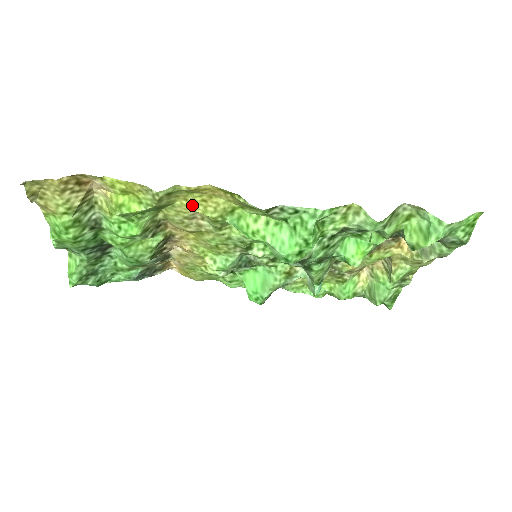
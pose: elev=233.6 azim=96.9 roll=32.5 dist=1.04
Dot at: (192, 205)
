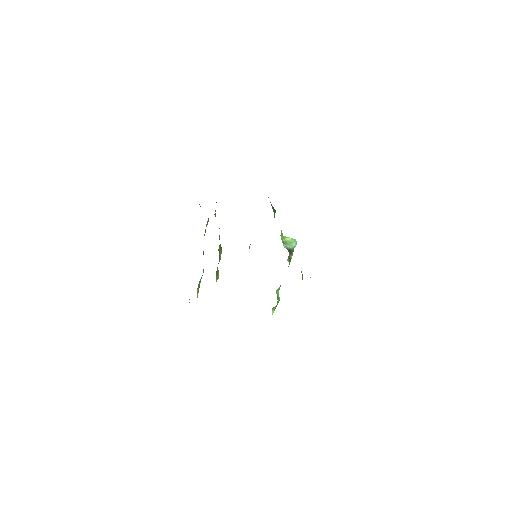
Dot at: occluded
